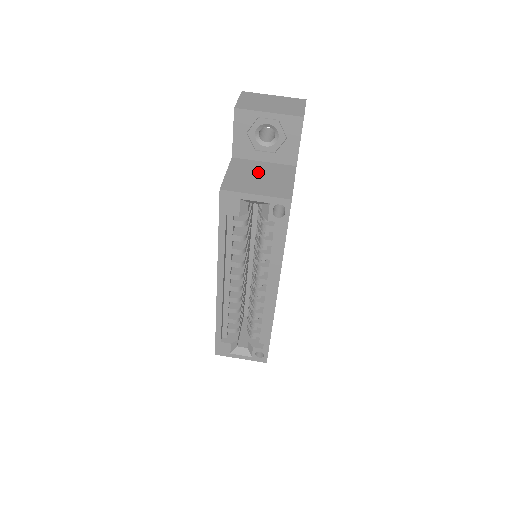
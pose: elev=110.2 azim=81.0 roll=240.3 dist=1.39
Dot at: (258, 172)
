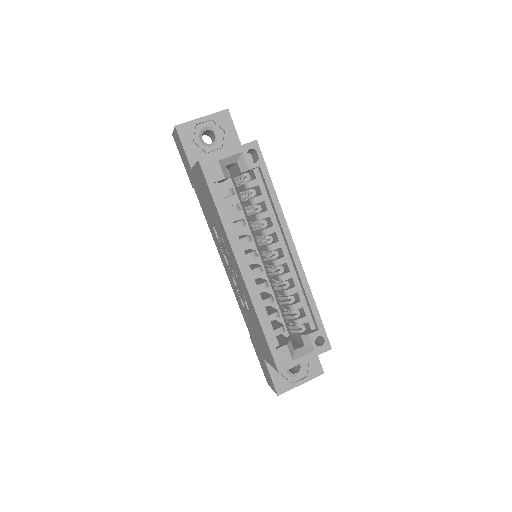
Dot at: occluded
